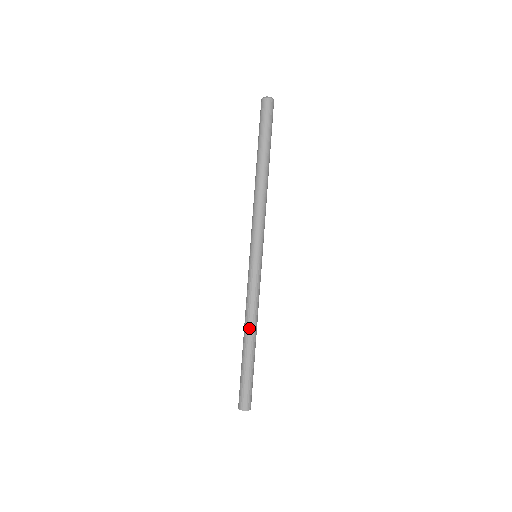
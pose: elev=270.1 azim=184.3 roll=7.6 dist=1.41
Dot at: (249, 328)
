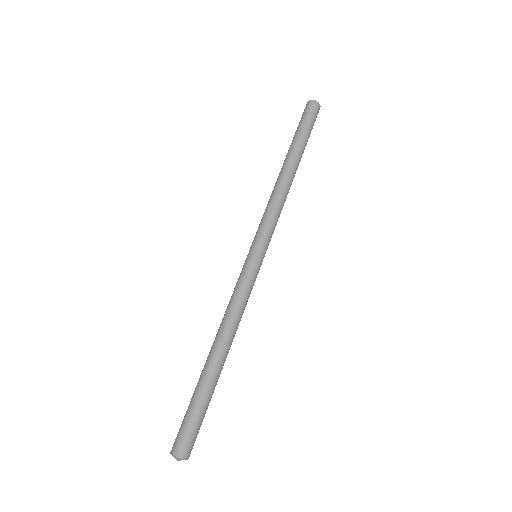
Dot at: (220, 339)
